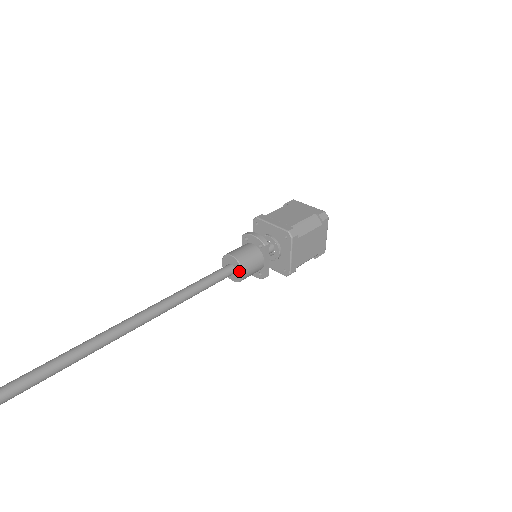
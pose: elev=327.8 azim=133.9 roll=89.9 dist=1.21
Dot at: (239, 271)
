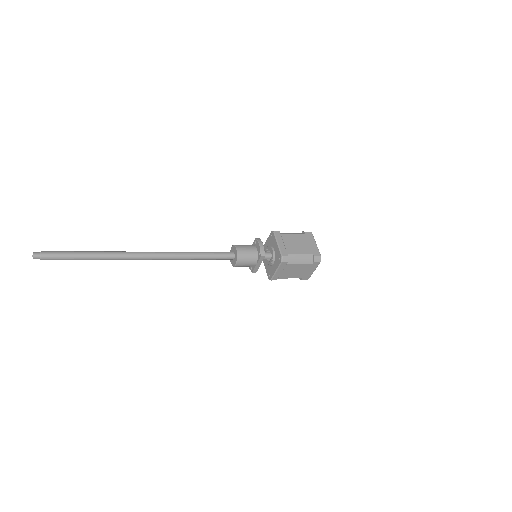
Dot at: (235, 261)
